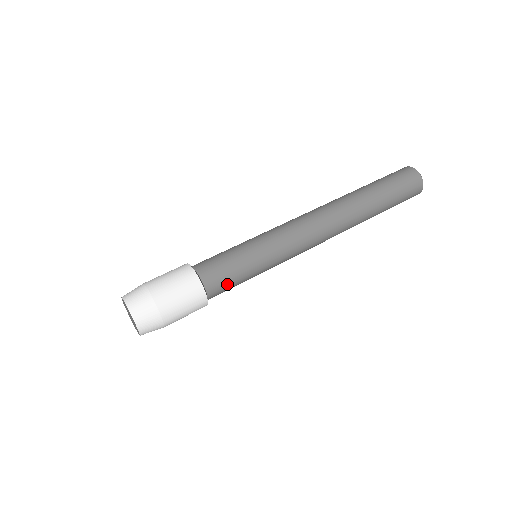
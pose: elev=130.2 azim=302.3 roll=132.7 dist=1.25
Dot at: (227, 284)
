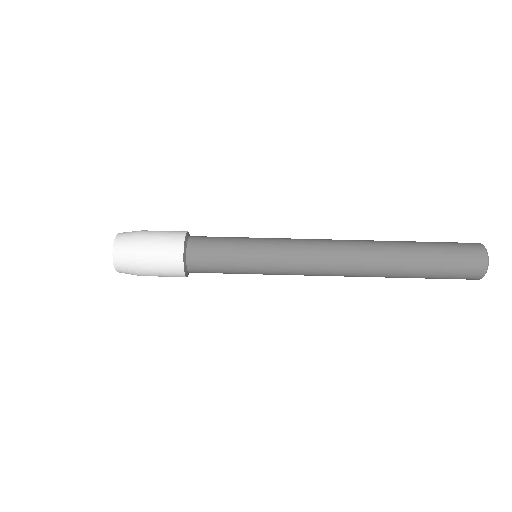
Dot at: occluded
